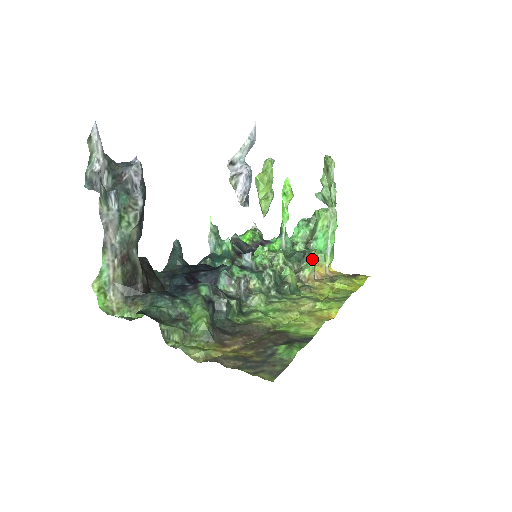
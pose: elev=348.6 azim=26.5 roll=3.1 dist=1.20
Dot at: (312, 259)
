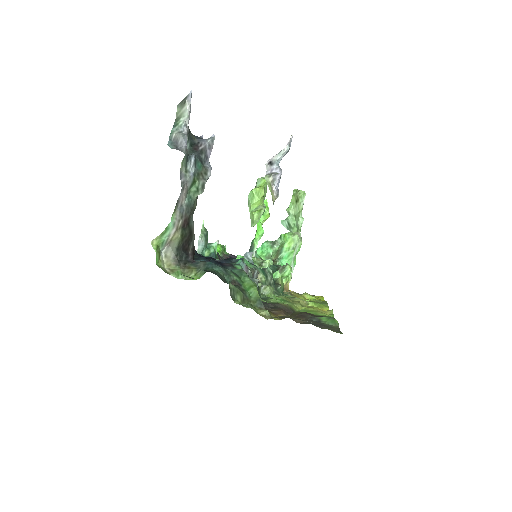
Dot at: (288, 271)
